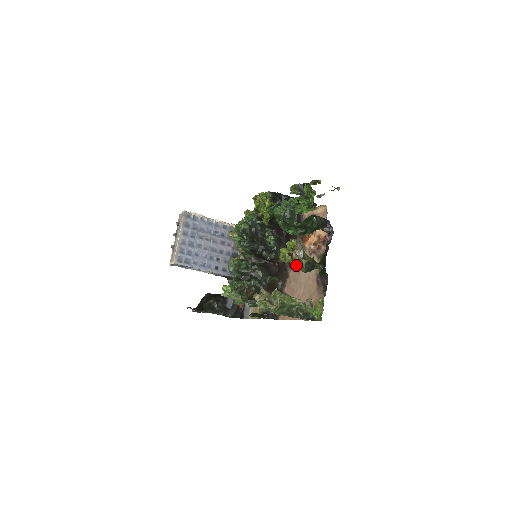
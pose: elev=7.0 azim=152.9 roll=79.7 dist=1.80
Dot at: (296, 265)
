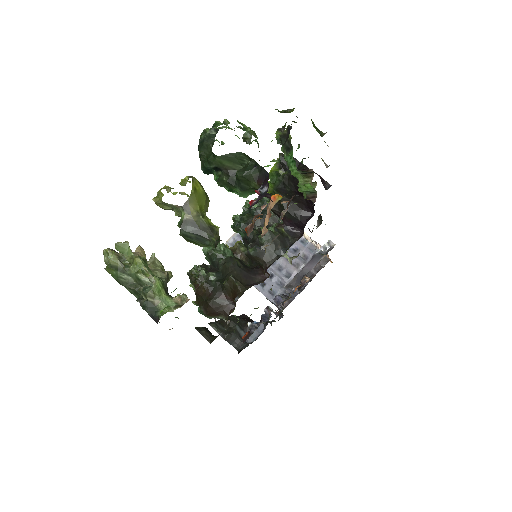
Dot at: occluded
